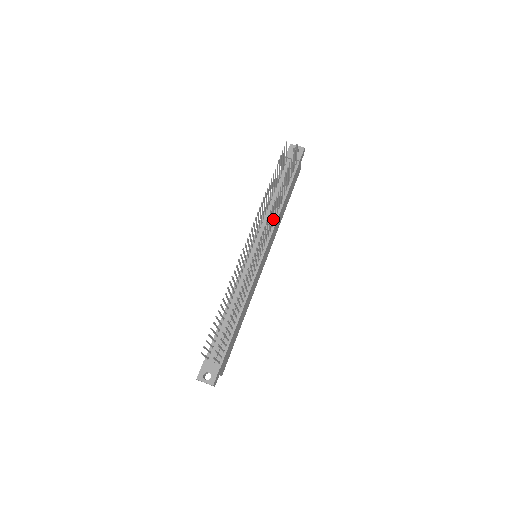
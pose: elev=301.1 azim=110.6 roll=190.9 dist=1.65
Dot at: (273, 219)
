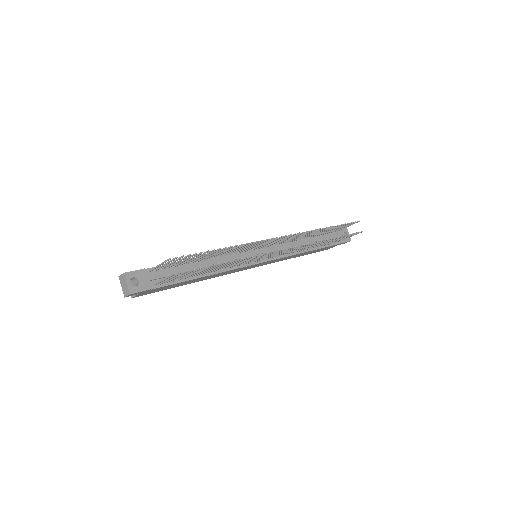
Dot at: occluded
